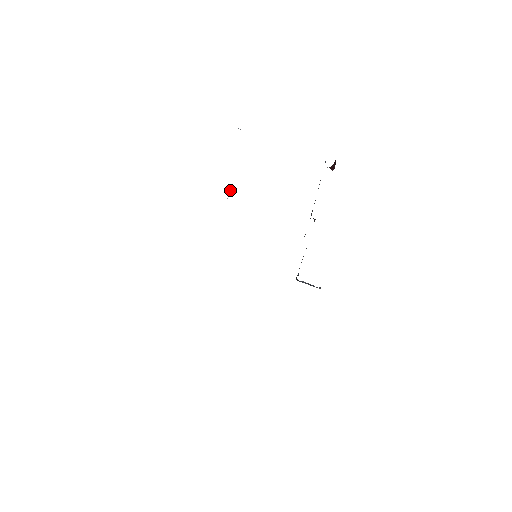
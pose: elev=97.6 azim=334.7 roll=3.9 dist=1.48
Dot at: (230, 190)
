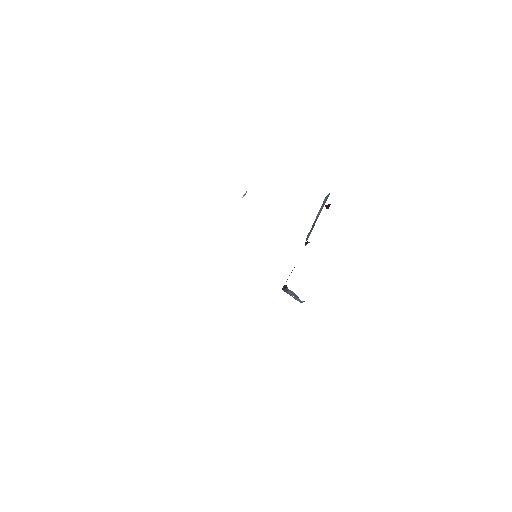
Dot at: occluded
